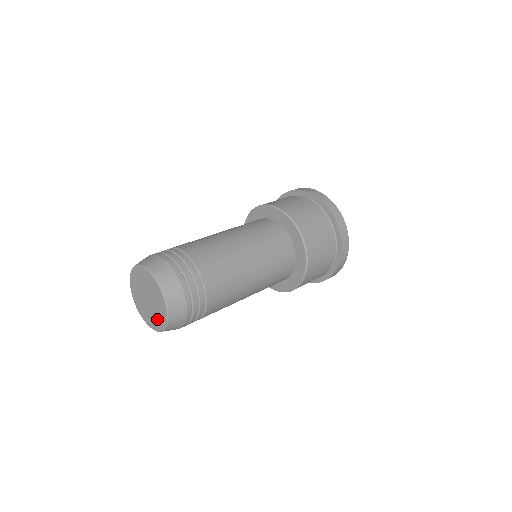
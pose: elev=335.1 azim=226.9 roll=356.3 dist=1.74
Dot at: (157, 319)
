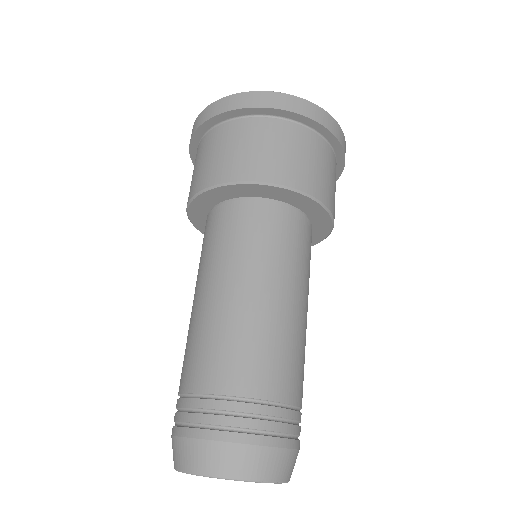
Dot at: occluded
